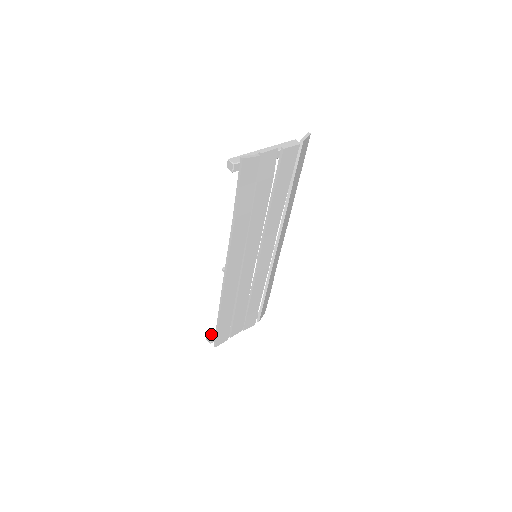
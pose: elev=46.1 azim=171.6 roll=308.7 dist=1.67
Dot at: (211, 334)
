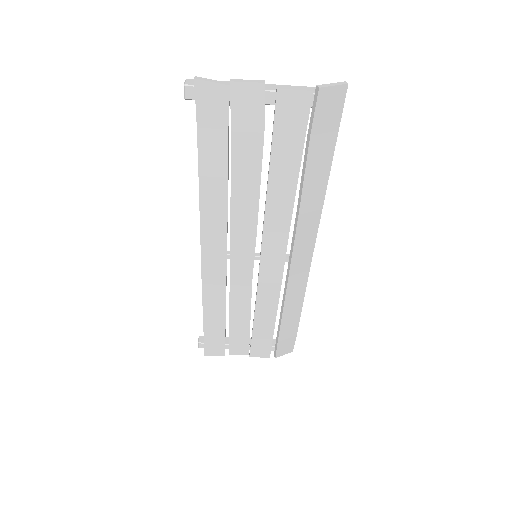
Dot at: occluded
